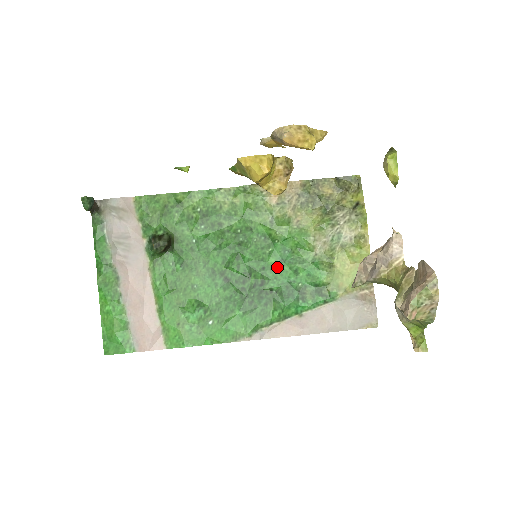
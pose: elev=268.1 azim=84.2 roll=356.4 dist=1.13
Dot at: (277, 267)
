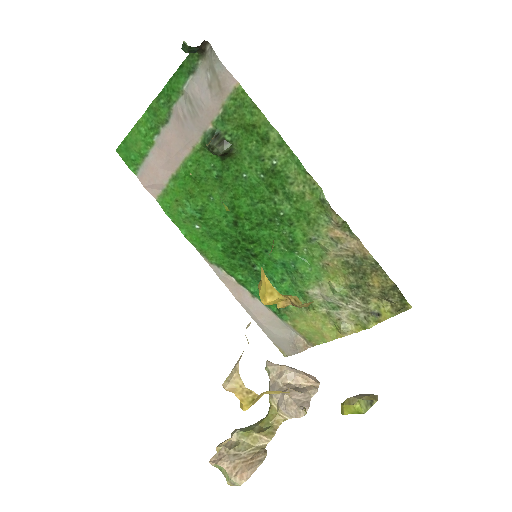
Dot at: (275, 263)
